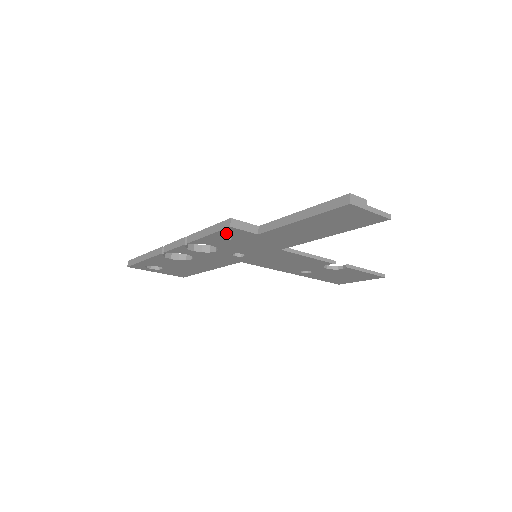
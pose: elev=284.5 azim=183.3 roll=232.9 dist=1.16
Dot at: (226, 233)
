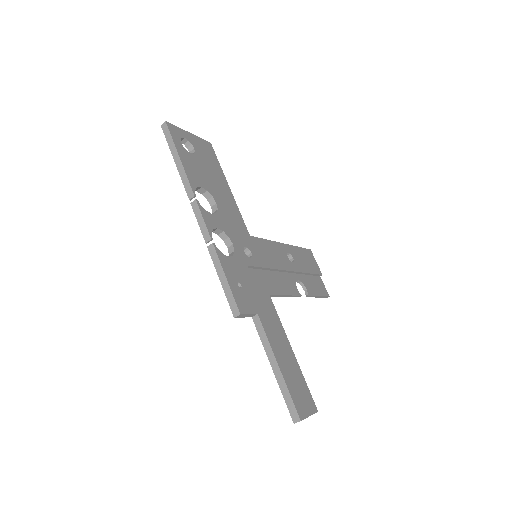
Dot at: occluded
